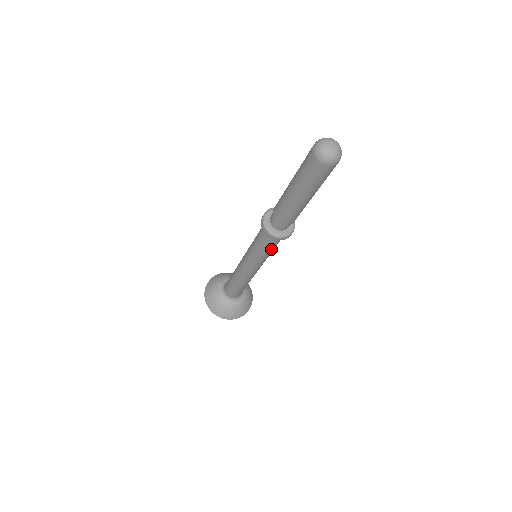
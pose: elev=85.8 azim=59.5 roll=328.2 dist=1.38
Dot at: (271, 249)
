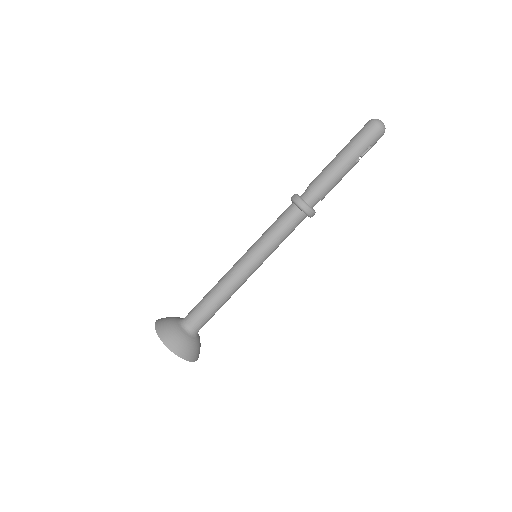
Dot at: (282, 231)
